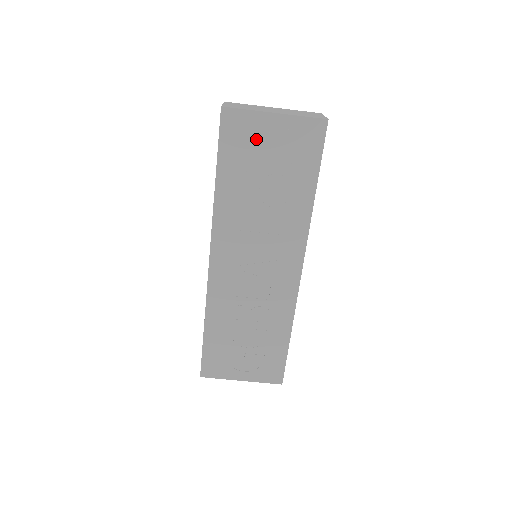
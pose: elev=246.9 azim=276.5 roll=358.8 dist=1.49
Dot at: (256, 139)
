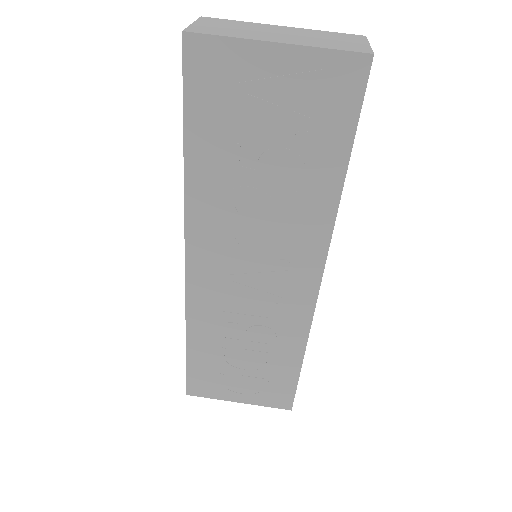
Dot at: (245, 89)
